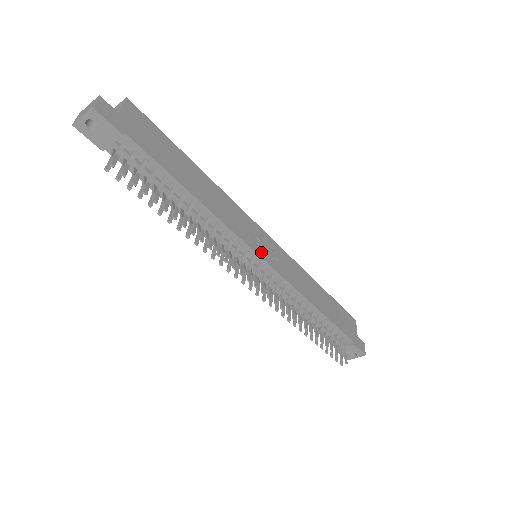
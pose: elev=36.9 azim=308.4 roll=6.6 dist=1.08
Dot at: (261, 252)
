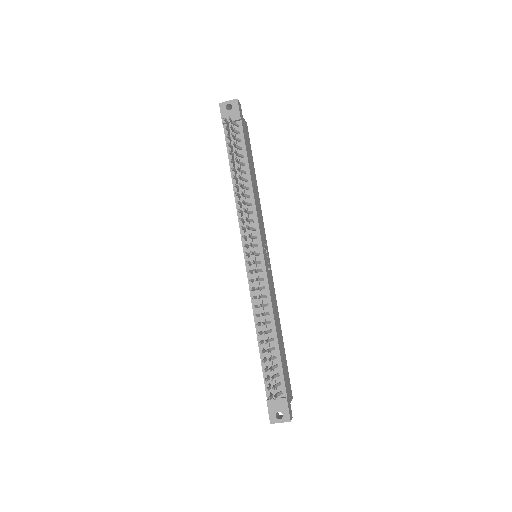
Dot at: (263, 248)
